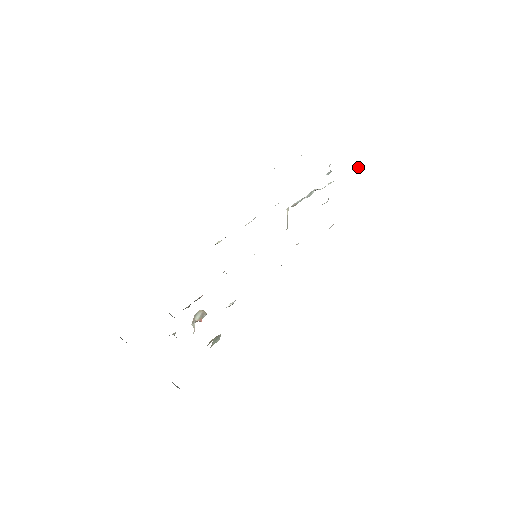
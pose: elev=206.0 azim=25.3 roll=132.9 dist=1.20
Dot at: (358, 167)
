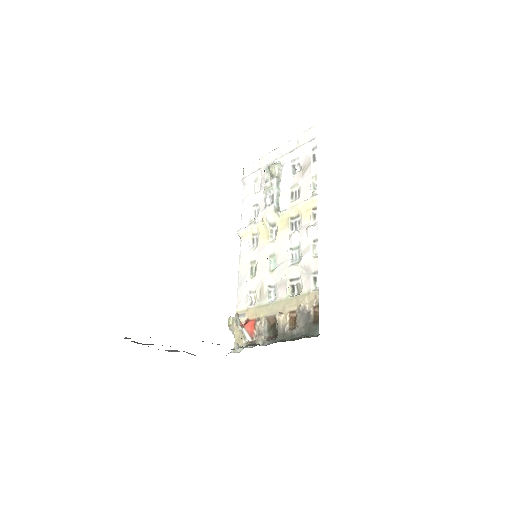
Dot at: occluded
